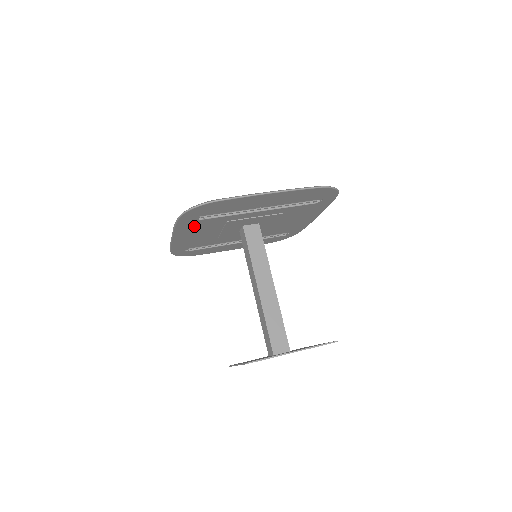
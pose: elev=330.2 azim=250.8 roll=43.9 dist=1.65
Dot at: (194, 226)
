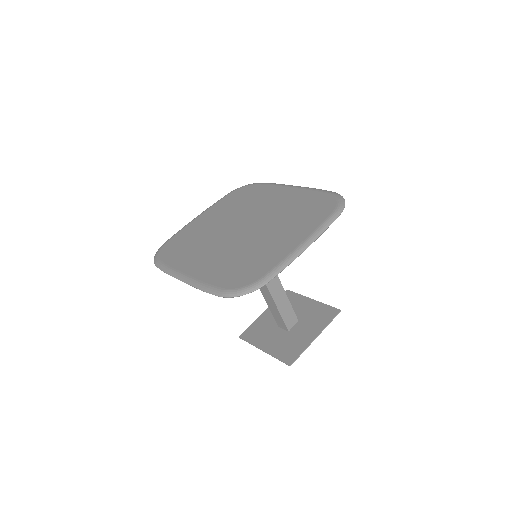
Dot at: occluded
